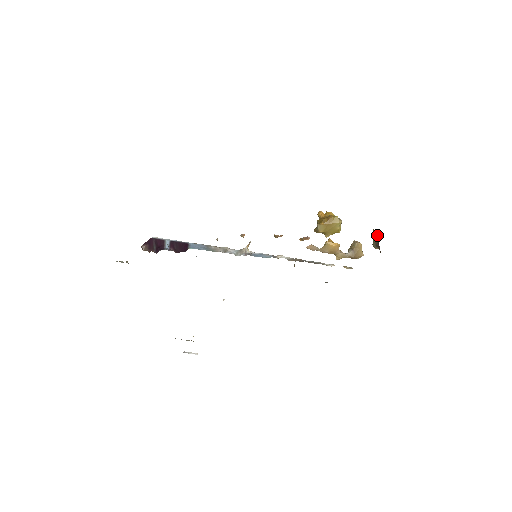
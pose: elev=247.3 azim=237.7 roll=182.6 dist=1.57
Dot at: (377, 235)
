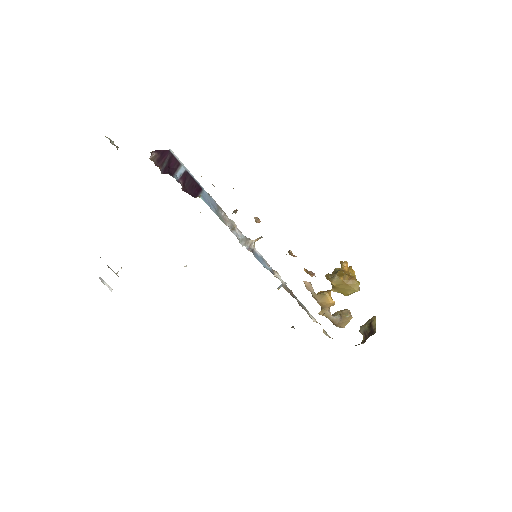
Dot at: (375, 326)
